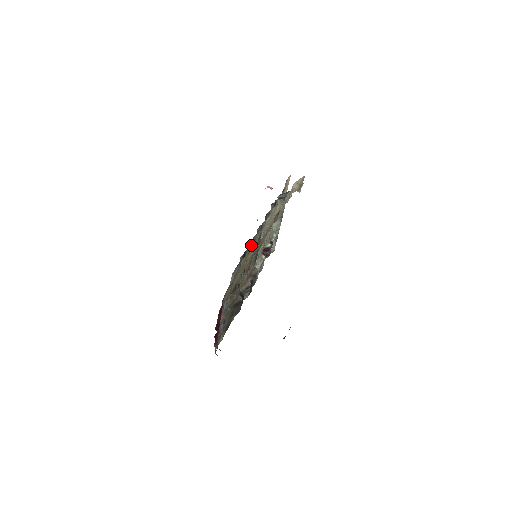
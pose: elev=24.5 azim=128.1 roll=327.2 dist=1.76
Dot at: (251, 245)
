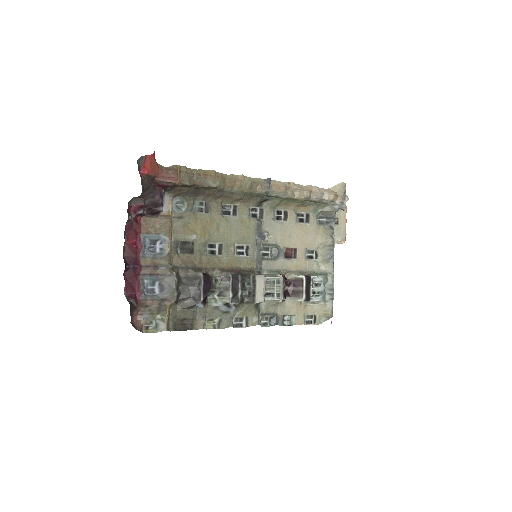
Dot at: (232, 217)
